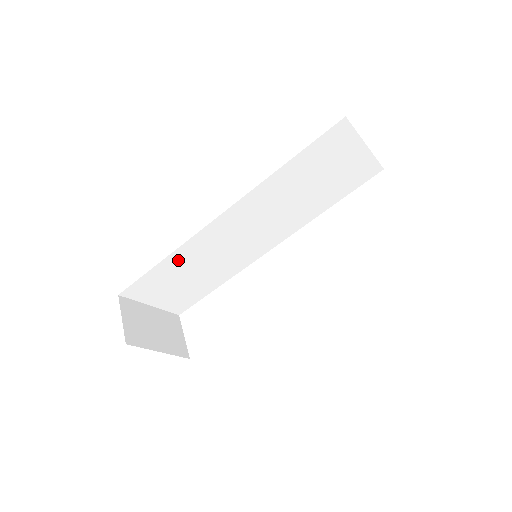
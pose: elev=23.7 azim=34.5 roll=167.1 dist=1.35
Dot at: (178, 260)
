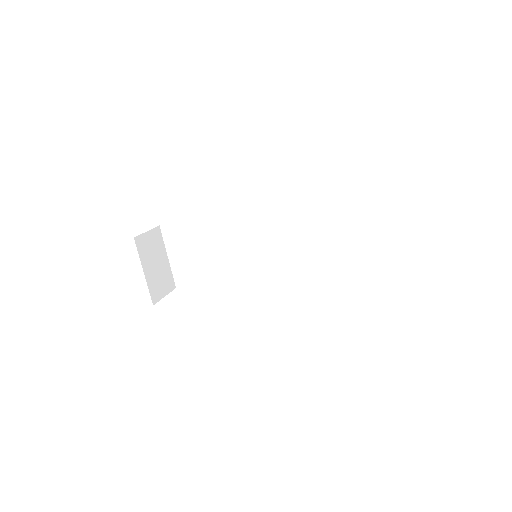
Dot at: (211, 229)
